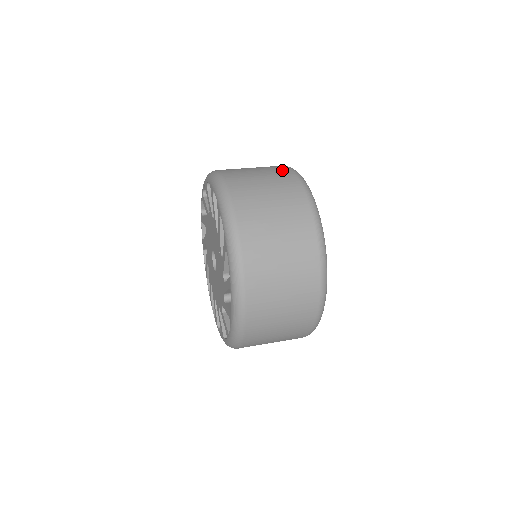
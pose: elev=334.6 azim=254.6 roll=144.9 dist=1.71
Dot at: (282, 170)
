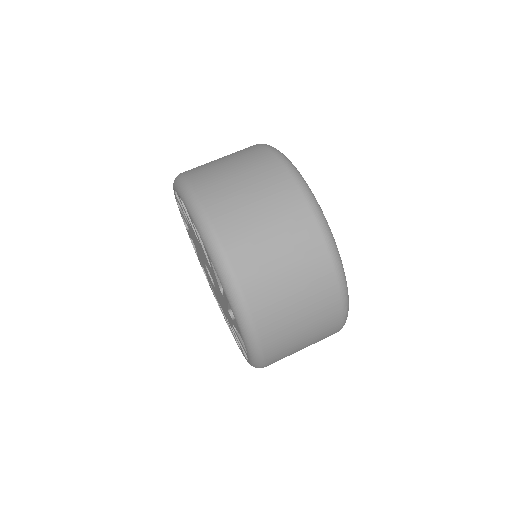
Dot at: (320, 264)
